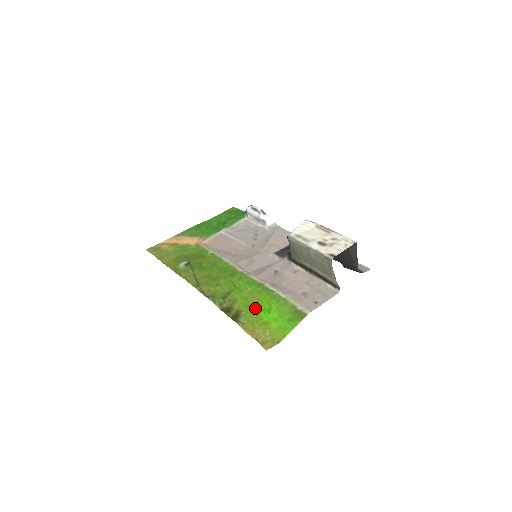
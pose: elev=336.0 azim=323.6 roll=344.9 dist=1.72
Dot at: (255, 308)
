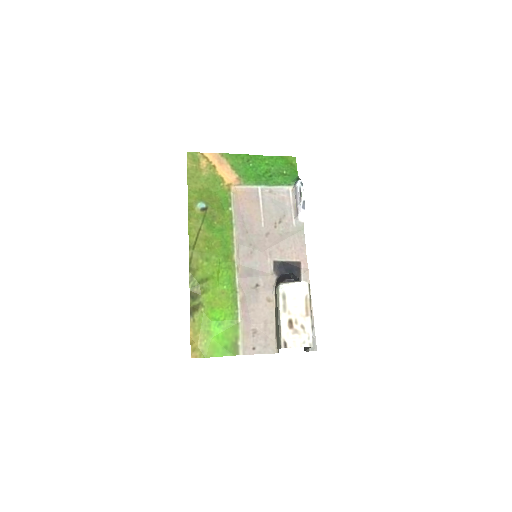
Dot at: (213, 312)
